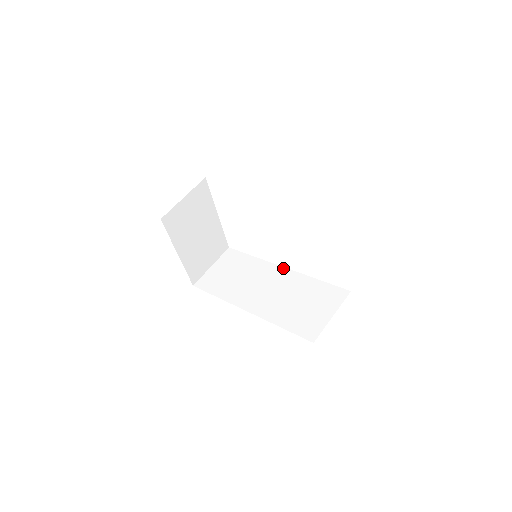
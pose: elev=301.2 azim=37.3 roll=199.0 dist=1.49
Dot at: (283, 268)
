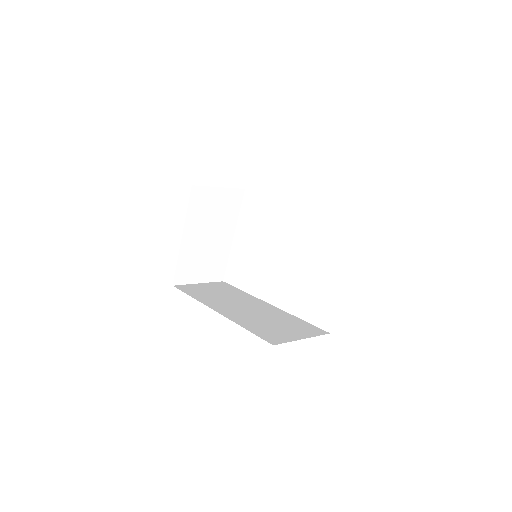
Dot at: (269, 304)
